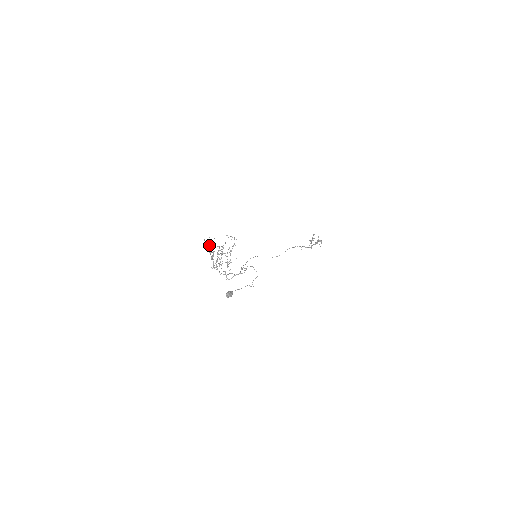
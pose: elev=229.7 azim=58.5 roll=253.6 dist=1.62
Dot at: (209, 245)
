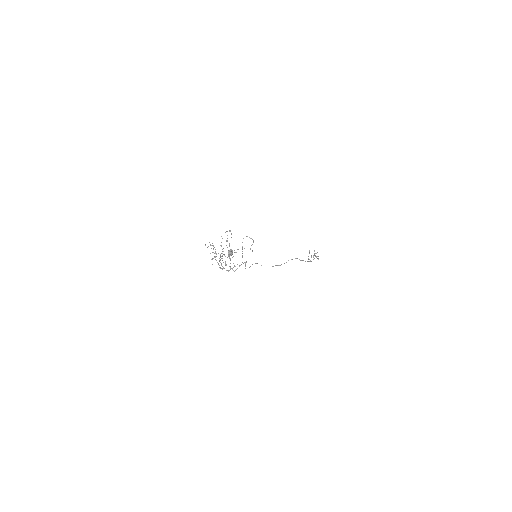
Dot at: occluded
